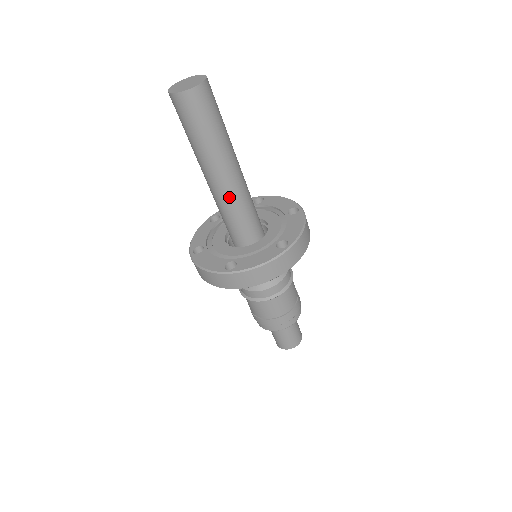
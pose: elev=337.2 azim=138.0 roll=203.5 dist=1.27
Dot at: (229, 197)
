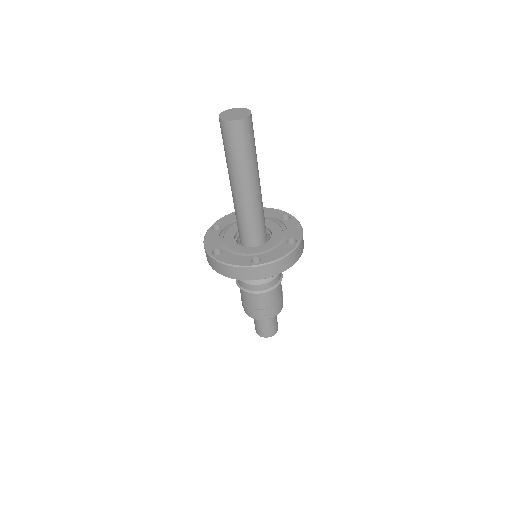
Dot at: (253, 205)
